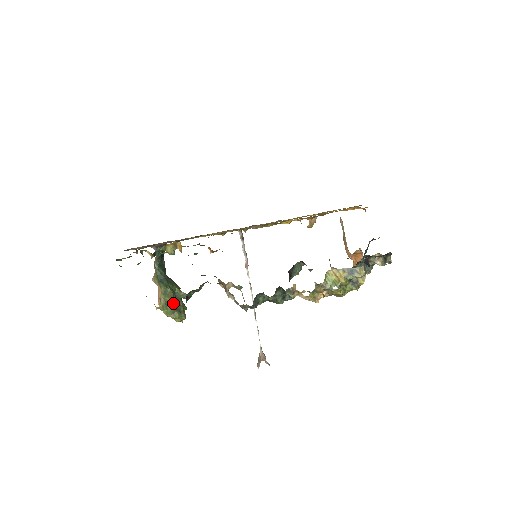
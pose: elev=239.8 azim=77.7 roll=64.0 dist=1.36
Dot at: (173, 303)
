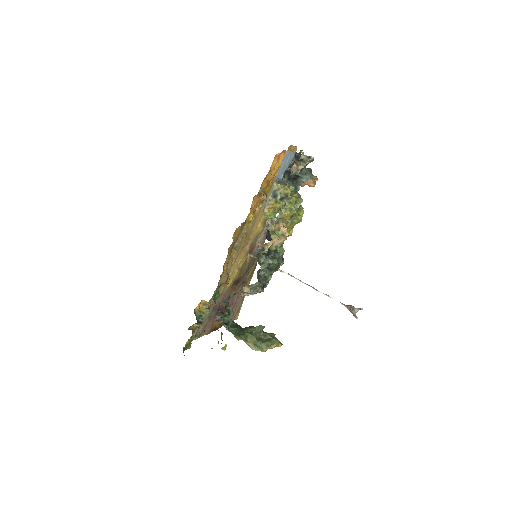
Dot at: (259, 339)
